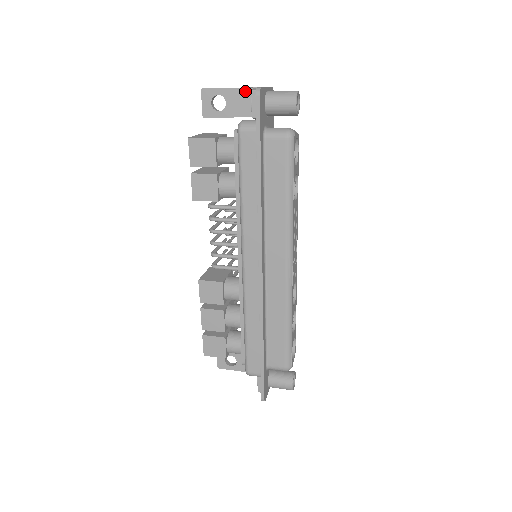
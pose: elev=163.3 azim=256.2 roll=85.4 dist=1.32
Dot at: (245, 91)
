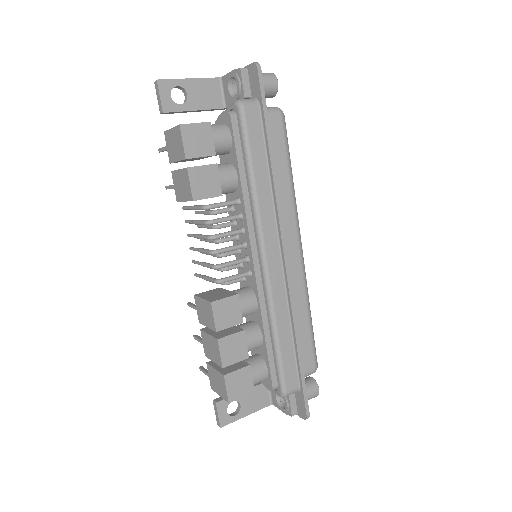
Dot at: (205, 81)
